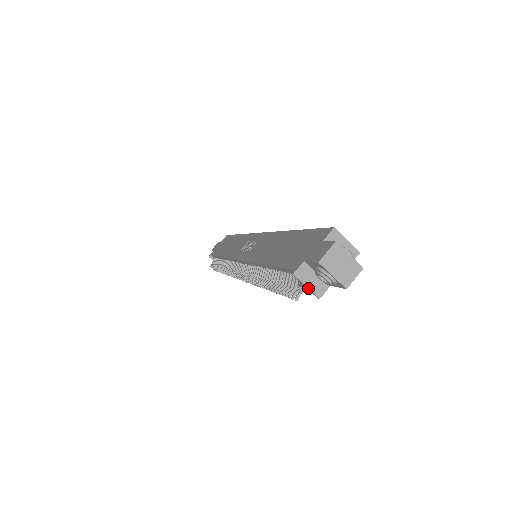
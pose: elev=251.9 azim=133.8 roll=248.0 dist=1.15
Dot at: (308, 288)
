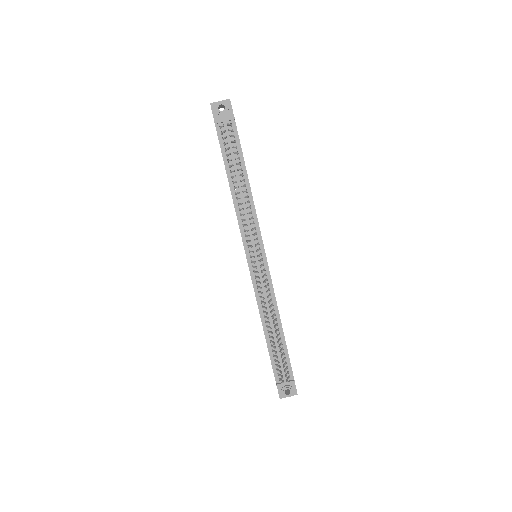
Dot at: (225, 119)
